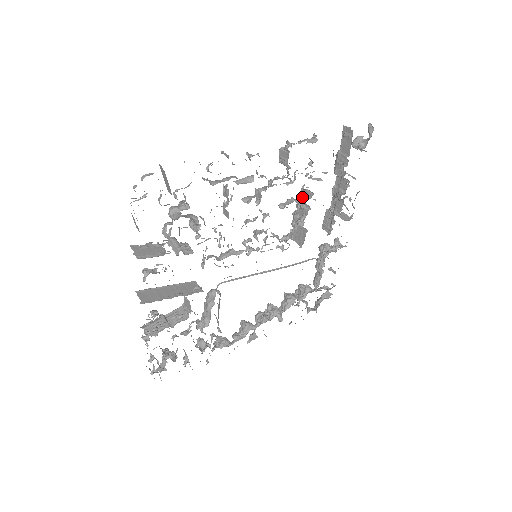
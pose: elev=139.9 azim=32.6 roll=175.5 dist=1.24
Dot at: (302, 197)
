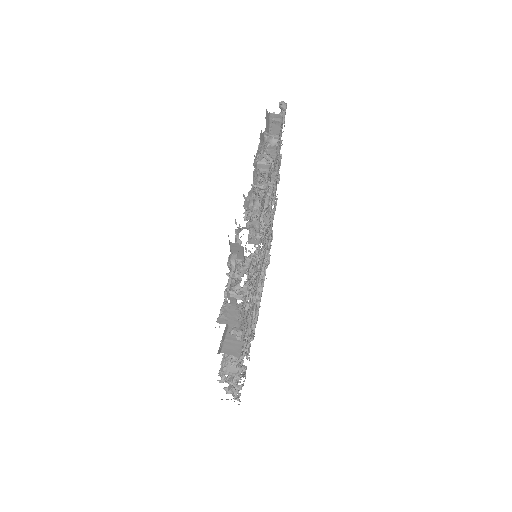
Dot at: occluded
